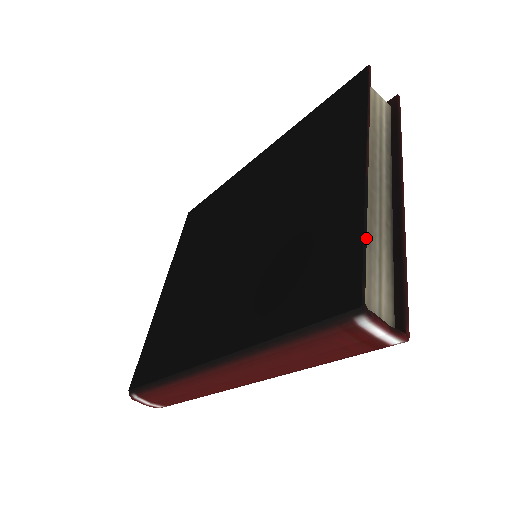
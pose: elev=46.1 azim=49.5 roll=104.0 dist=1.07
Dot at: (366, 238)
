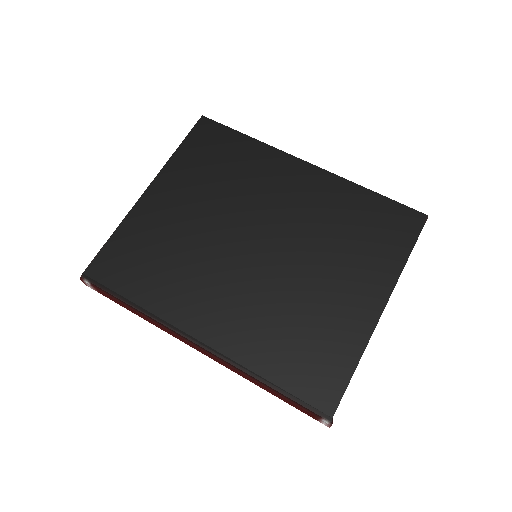
Dot at: occluded
